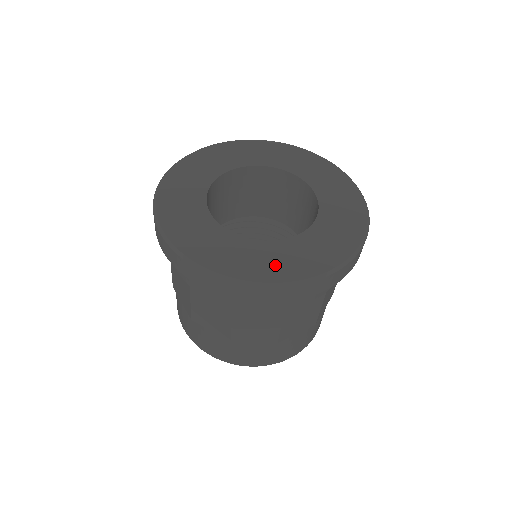
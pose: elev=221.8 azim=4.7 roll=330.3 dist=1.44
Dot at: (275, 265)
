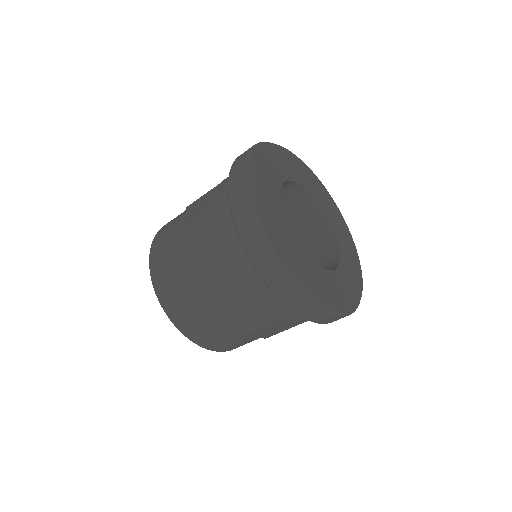
Dot at: (352, 286)
